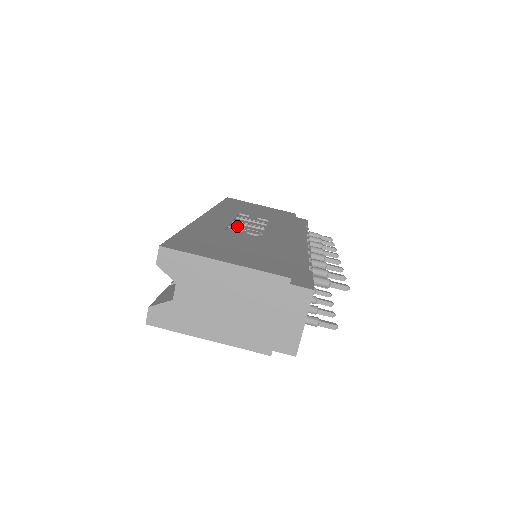
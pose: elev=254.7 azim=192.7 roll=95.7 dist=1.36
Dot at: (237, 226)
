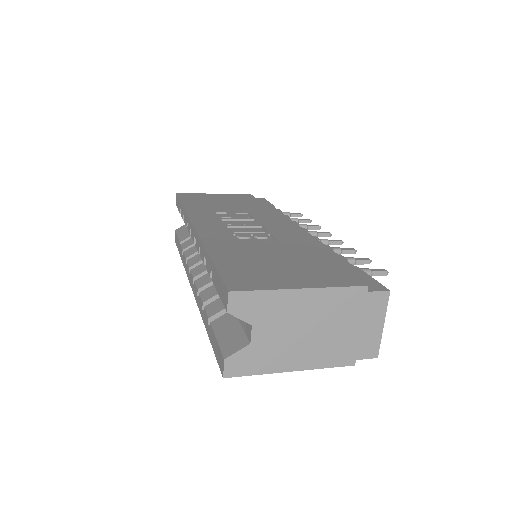
Dot at: (240, 232)
